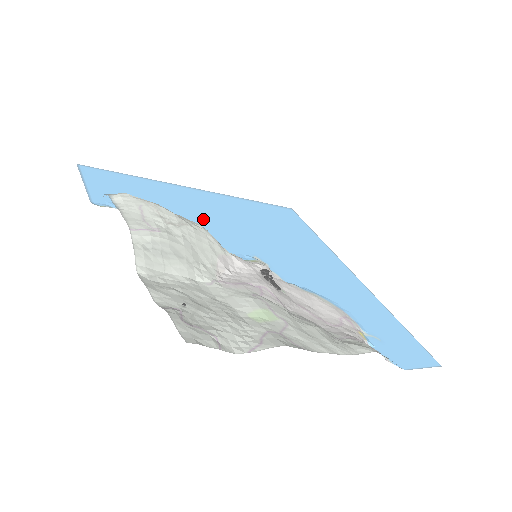
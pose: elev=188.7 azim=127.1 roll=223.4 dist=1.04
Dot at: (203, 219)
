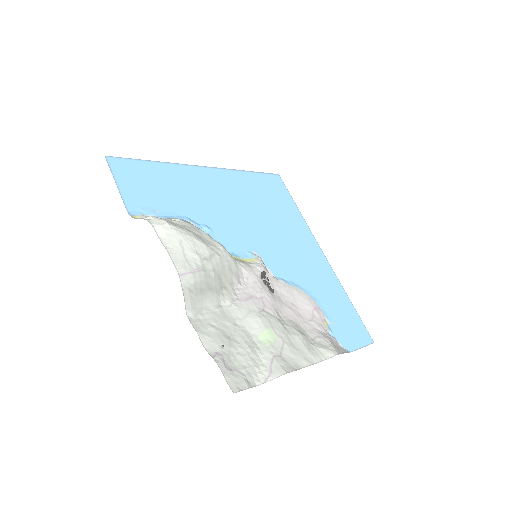
Dot at: (212, 211)
